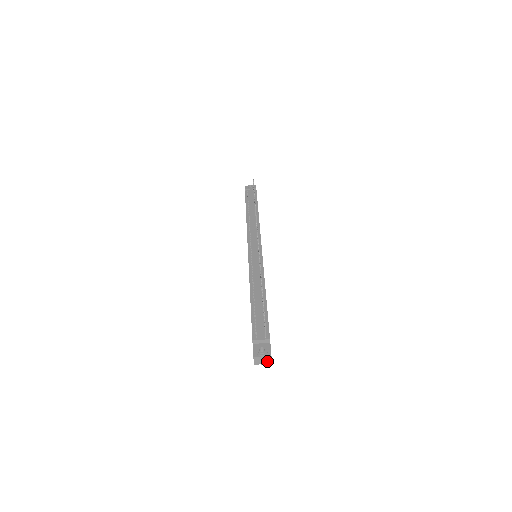
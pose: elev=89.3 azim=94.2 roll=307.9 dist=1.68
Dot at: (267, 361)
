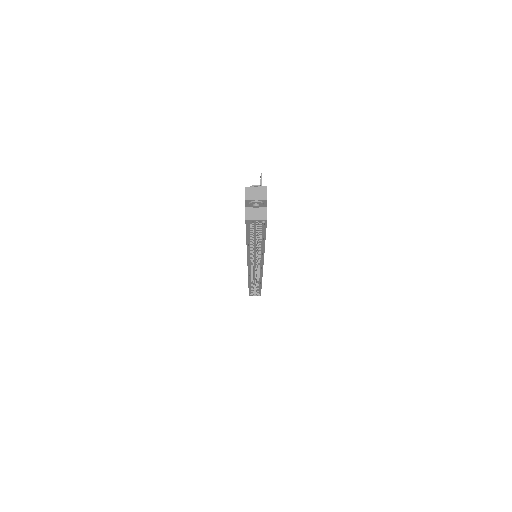
Dot at: (261, 196)
